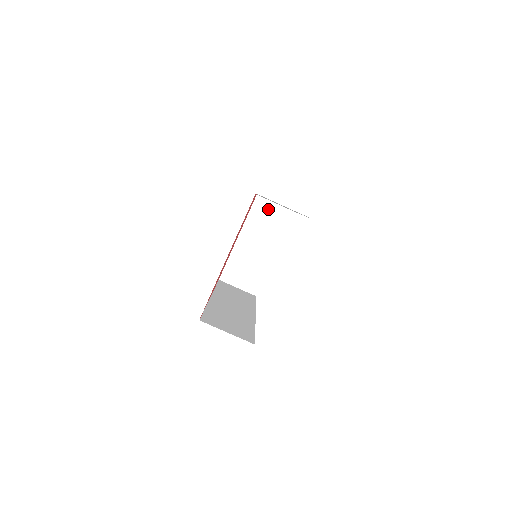
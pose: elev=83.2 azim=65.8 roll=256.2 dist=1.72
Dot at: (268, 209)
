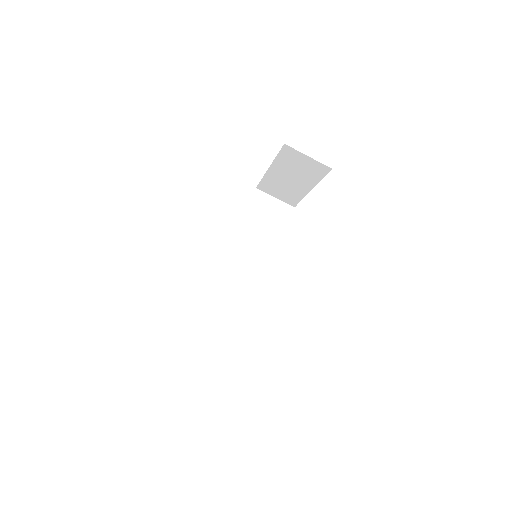
Dot at: (300, 158)
